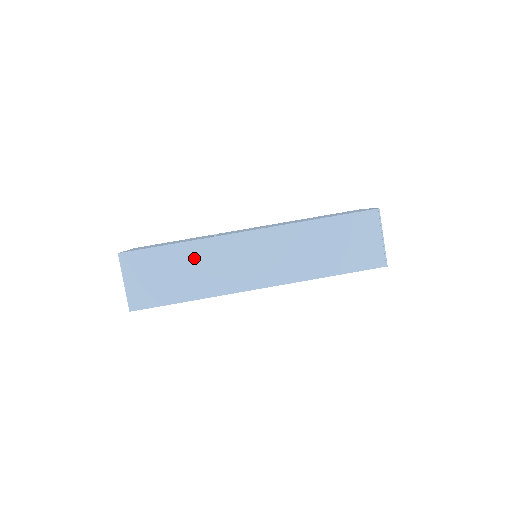
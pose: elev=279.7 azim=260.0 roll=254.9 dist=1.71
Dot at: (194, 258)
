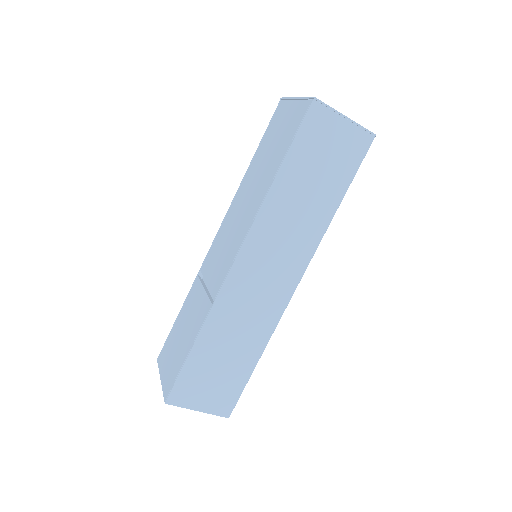
Dot at: (222, 333)
